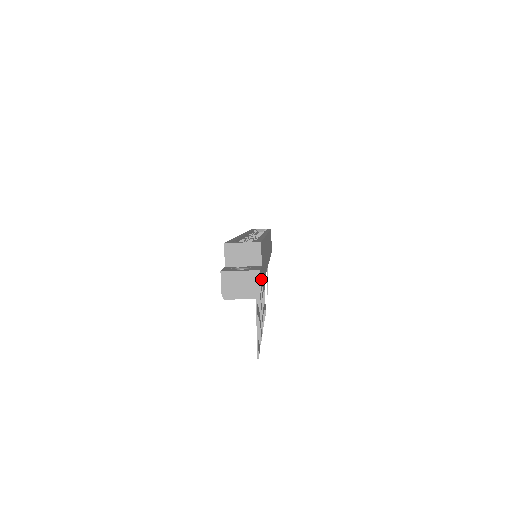
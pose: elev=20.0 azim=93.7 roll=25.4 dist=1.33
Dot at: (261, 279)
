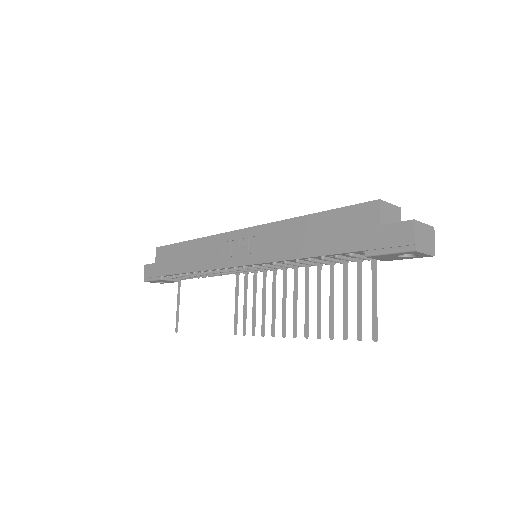
Dot at: occluded
